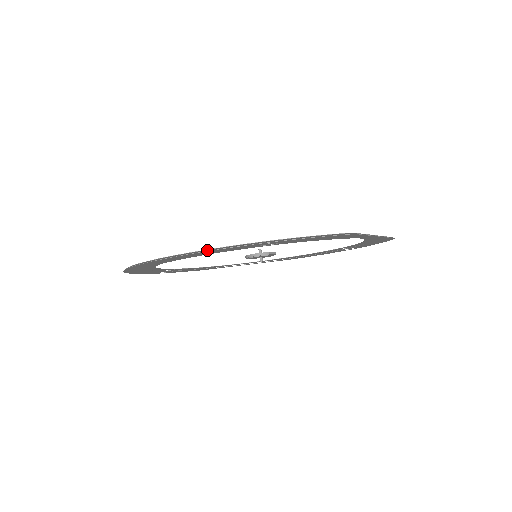
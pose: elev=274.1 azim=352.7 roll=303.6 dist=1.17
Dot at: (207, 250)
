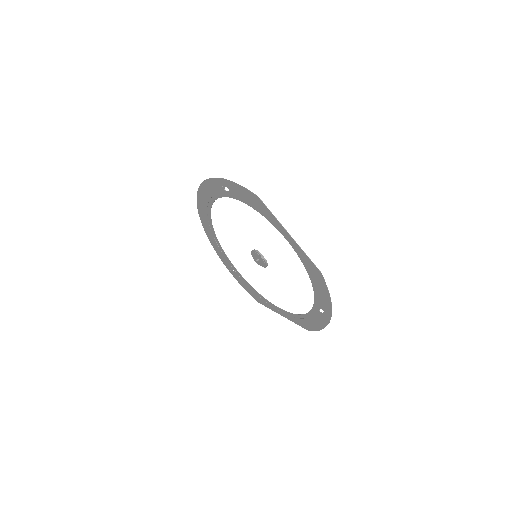
Dot at: (208, 184)
